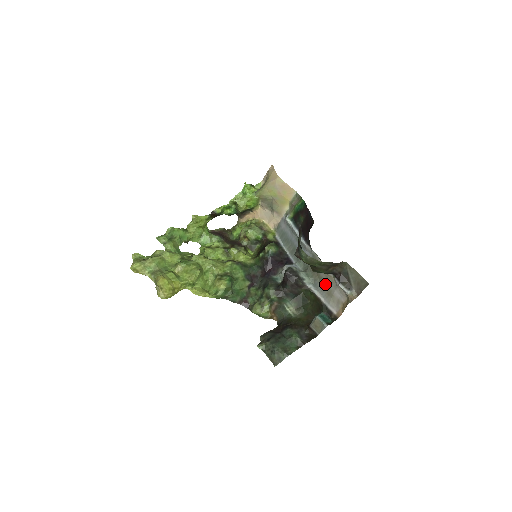
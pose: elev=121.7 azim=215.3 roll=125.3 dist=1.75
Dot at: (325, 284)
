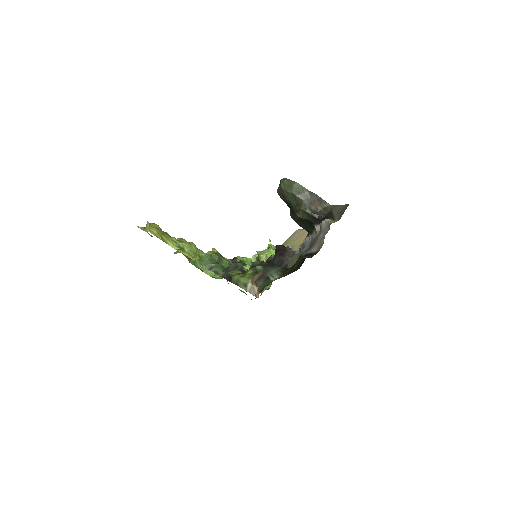
Dot at: occluded
